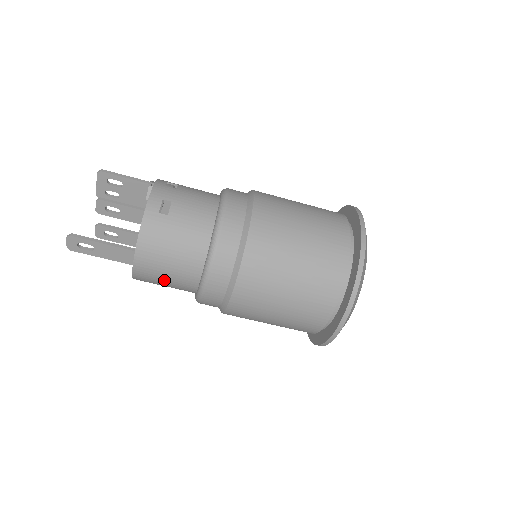
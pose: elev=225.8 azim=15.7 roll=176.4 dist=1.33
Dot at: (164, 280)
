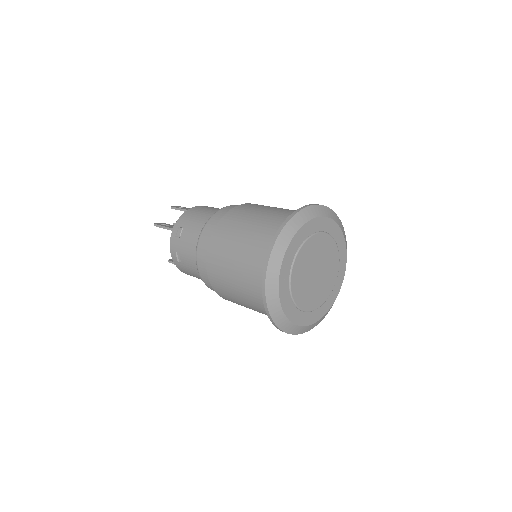
Dot at: occluded
